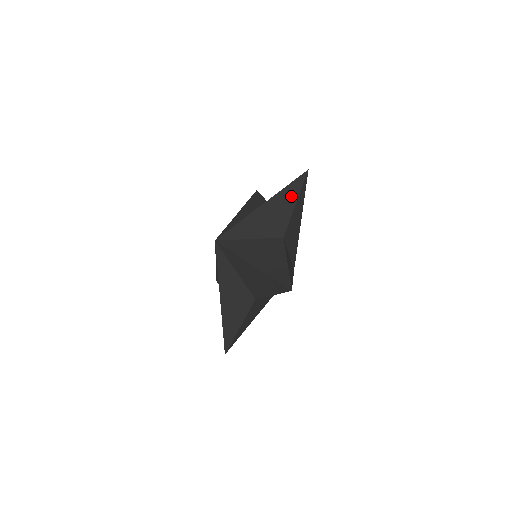
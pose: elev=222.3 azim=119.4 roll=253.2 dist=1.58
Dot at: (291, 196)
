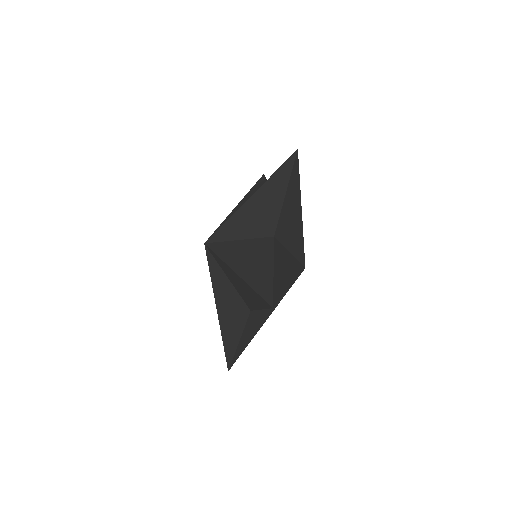
Dot at: (260, 186)
